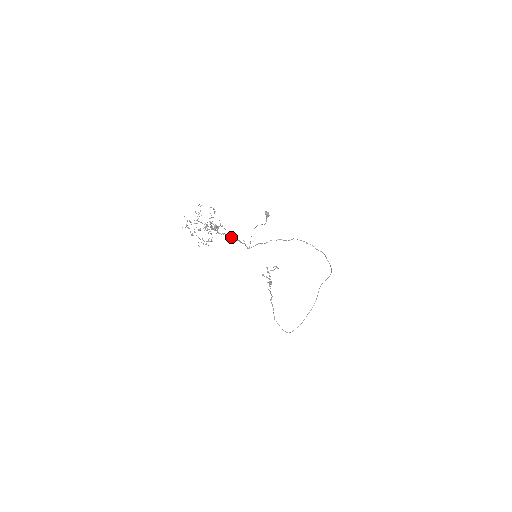
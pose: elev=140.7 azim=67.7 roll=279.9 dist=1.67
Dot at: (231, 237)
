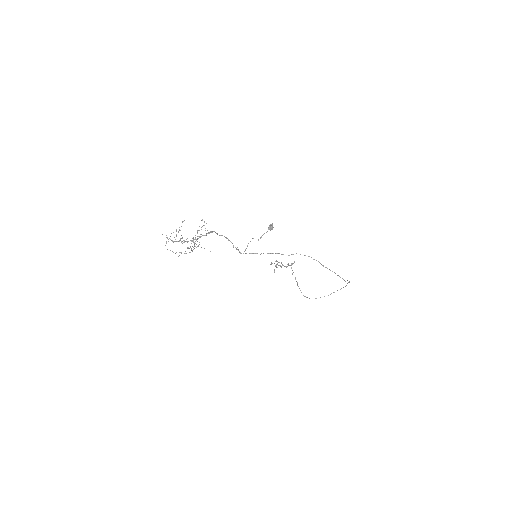
Dot at: (228, 239)
